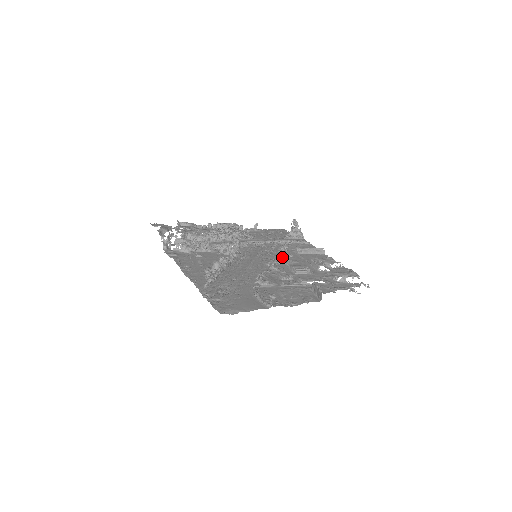
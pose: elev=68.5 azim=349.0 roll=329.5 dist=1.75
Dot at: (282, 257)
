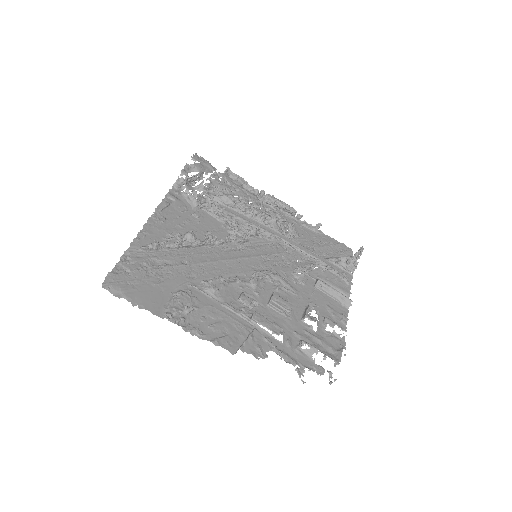
Dot at: (288, 277)
